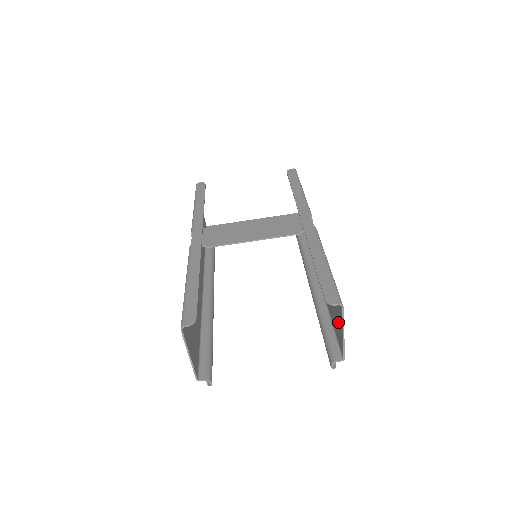
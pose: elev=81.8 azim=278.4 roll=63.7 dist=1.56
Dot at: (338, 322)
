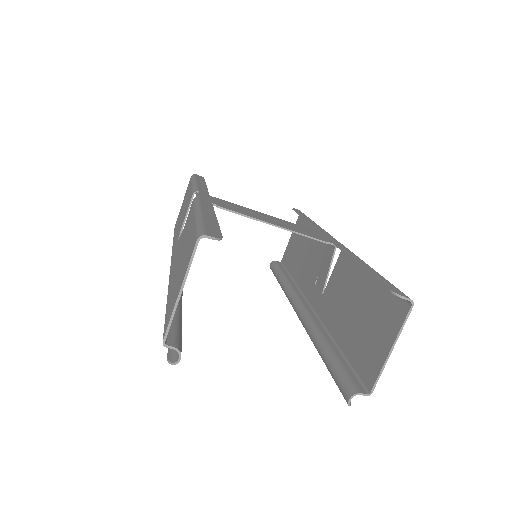
Dot at: (377, 340)
